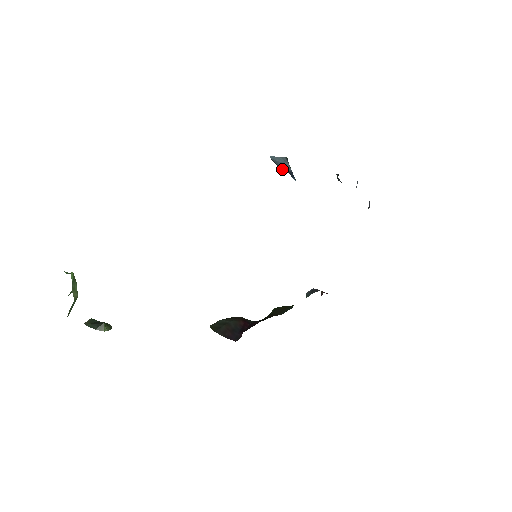
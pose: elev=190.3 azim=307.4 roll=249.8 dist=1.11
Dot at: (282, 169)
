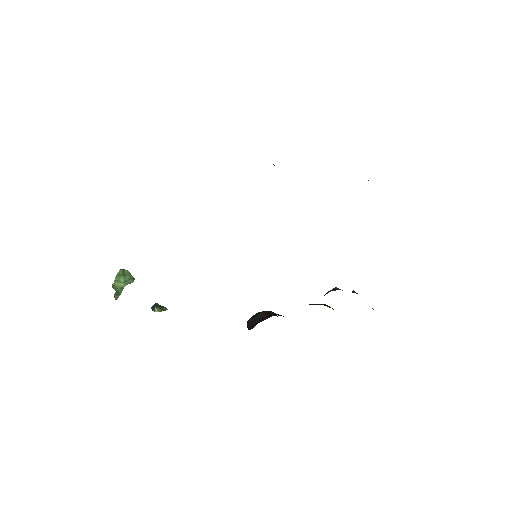
Dot at: occluded
